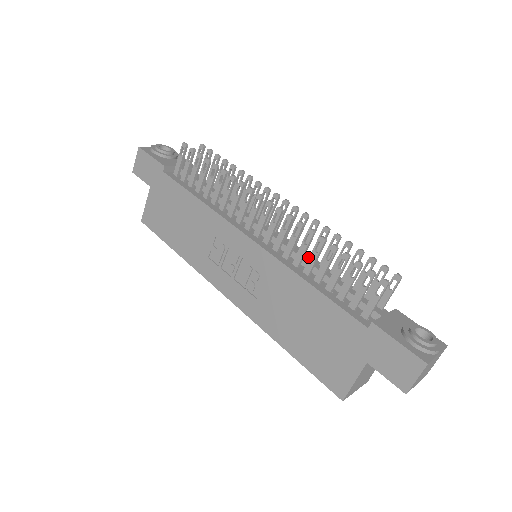
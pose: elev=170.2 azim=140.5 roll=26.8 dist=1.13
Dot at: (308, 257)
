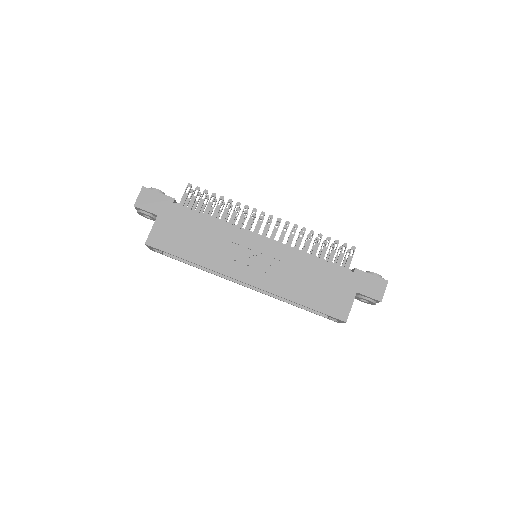
Dot at: occluded
